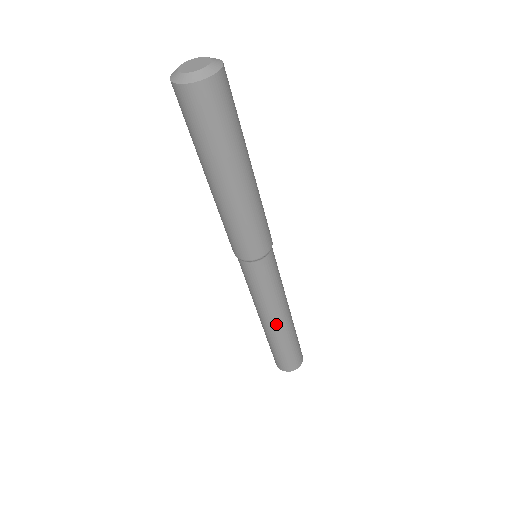
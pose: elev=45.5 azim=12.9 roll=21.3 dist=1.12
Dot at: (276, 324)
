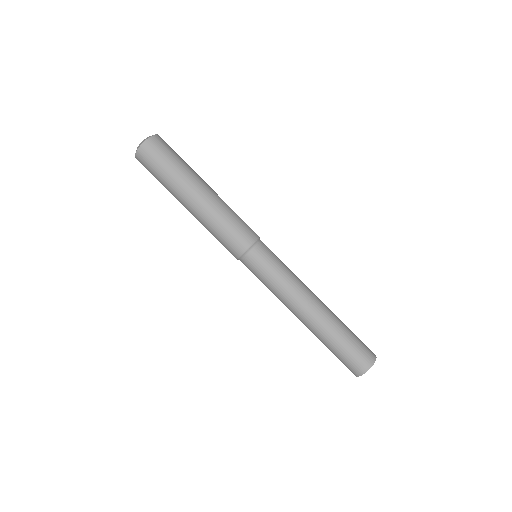
Dot at: (312, 308)
